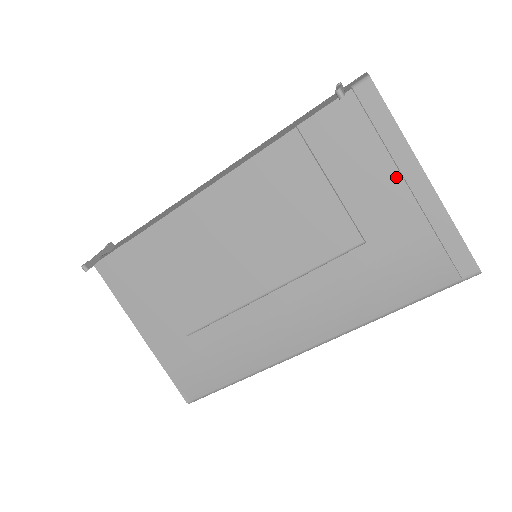
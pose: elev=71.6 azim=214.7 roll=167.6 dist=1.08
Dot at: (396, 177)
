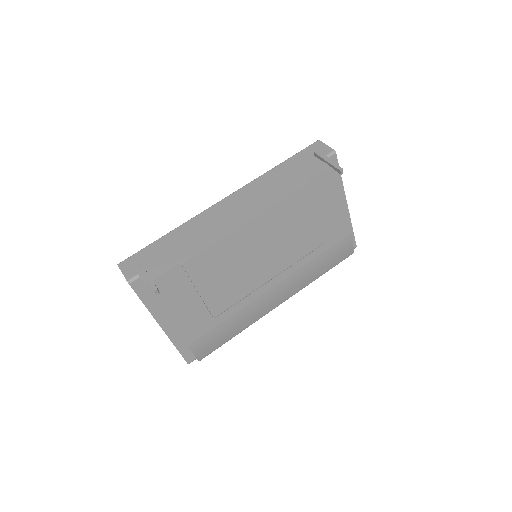
Dot at: (343, 208)
